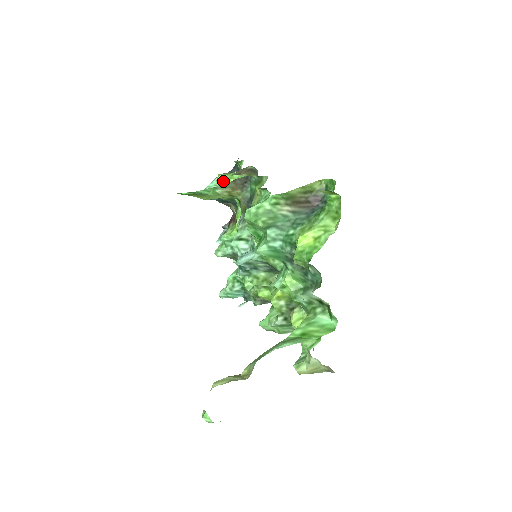
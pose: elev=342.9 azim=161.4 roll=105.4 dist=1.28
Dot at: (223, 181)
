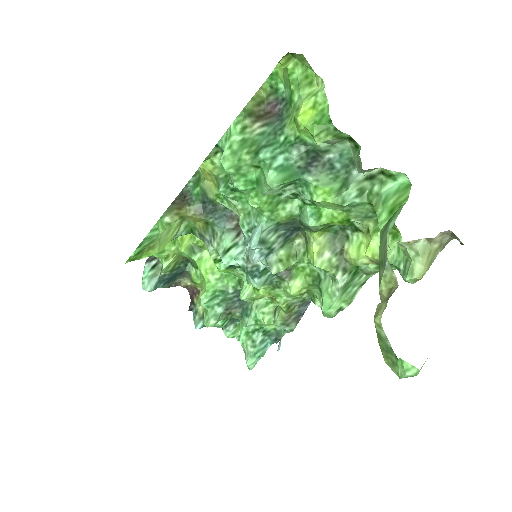
Dot at: occluded
